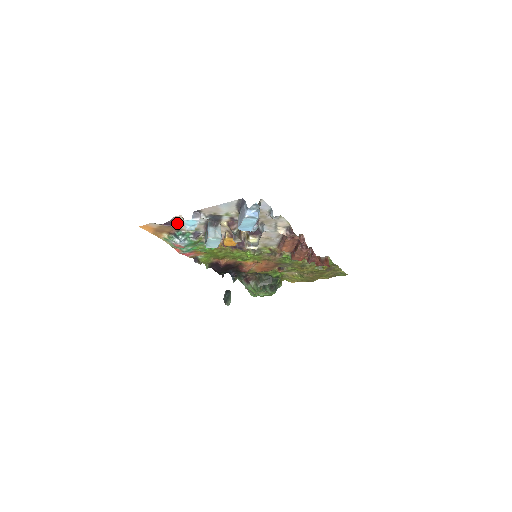
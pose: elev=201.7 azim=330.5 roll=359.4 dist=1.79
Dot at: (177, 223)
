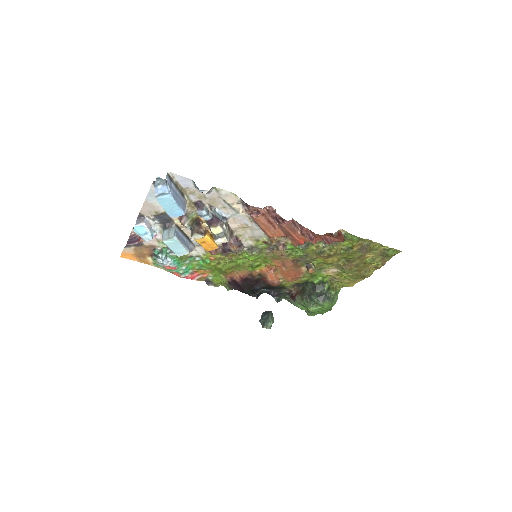
Dot at: (140, 239)
